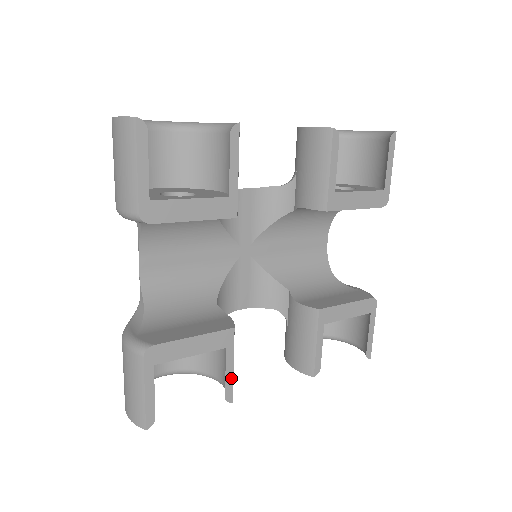
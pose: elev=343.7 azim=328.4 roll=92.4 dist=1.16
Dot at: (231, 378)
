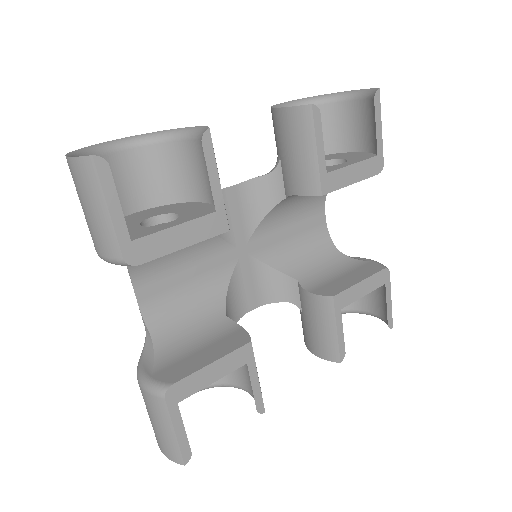
Dot at: (258, 390)
